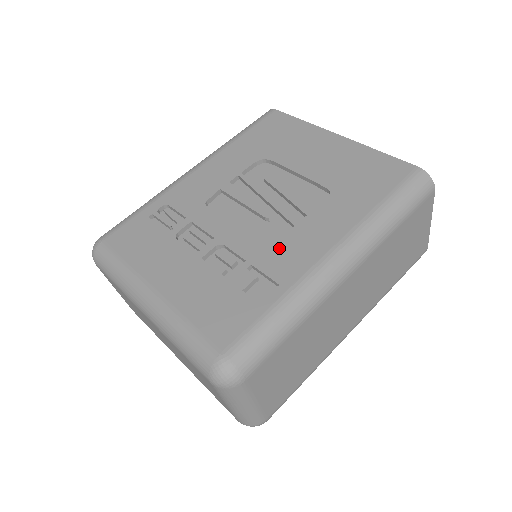
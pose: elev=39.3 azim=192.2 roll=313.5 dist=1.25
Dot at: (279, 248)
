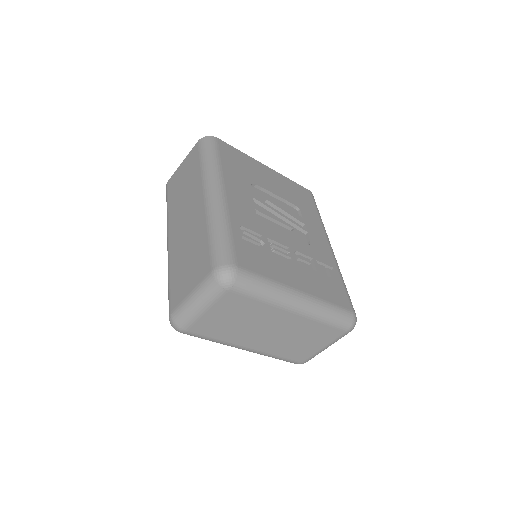
Dot at: (315, 247)
